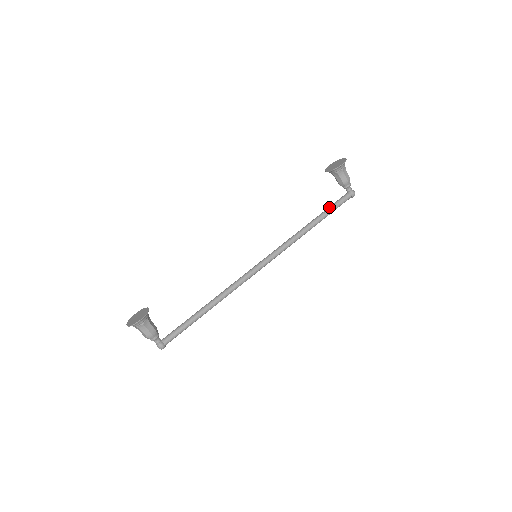
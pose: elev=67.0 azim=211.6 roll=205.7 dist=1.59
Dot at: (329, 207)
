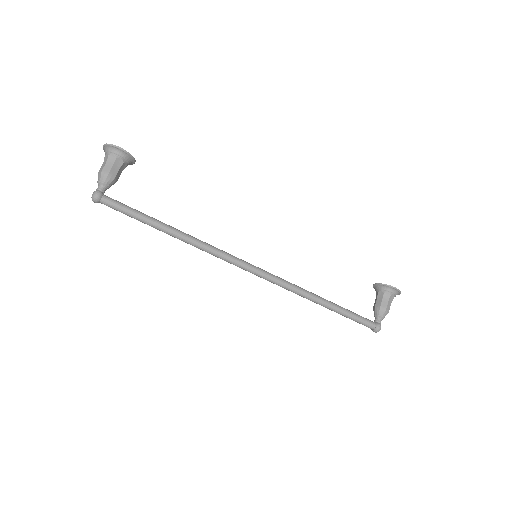
Dot at: occluded
